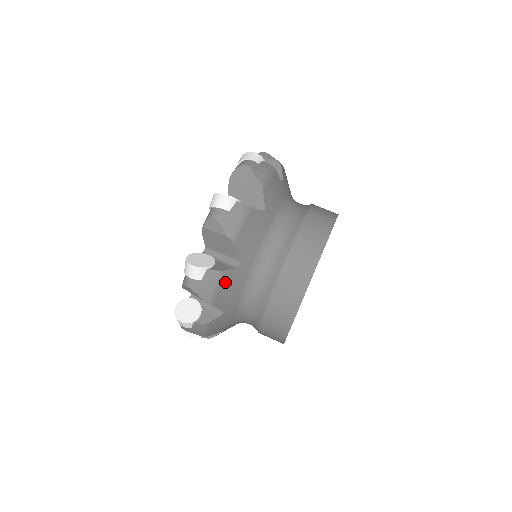
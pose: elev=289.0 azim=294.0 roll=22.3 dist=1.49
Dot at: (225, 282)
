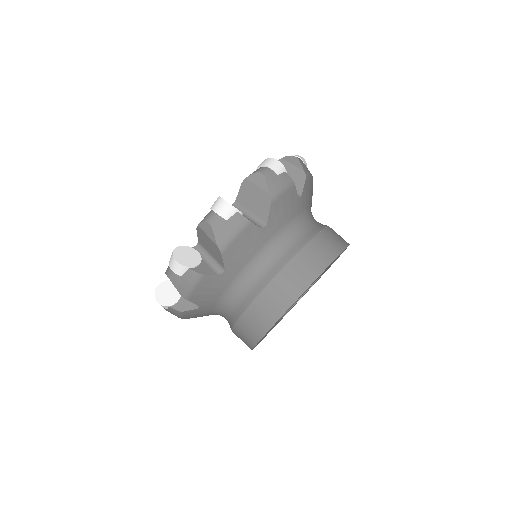
Dot at: (189, 314)
